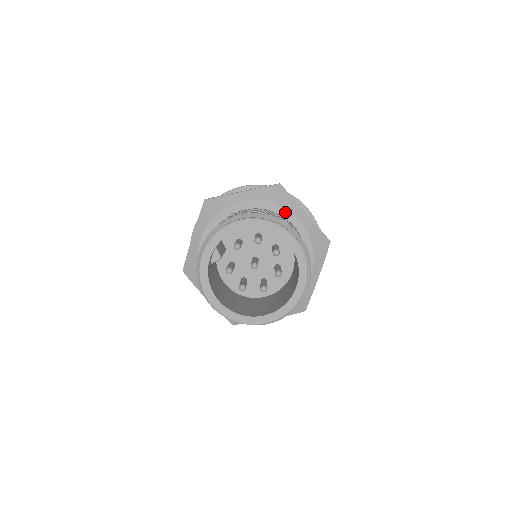
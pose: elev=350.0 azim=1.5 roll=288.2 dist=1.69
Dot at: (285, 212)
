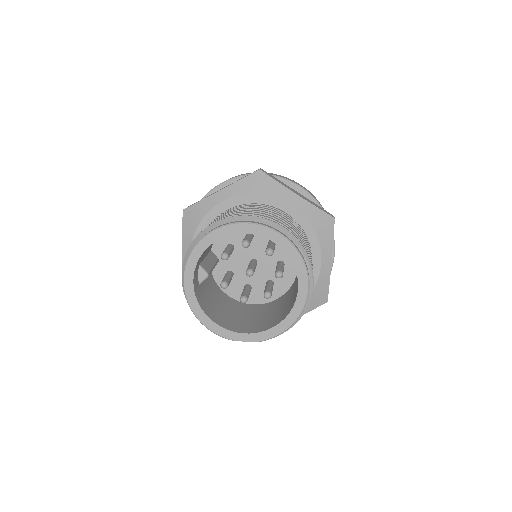
Dot at: (273, 200)
